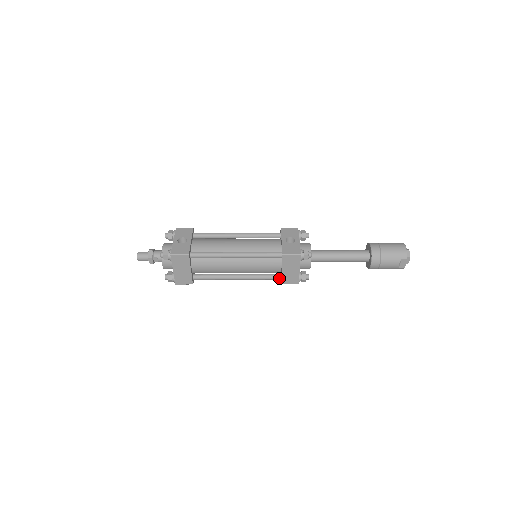
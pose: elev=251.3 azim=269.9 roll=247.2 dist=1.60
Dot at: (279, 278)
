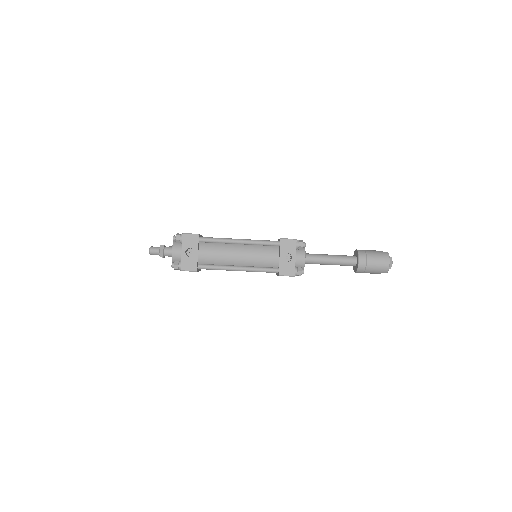
Dot at: occluded
